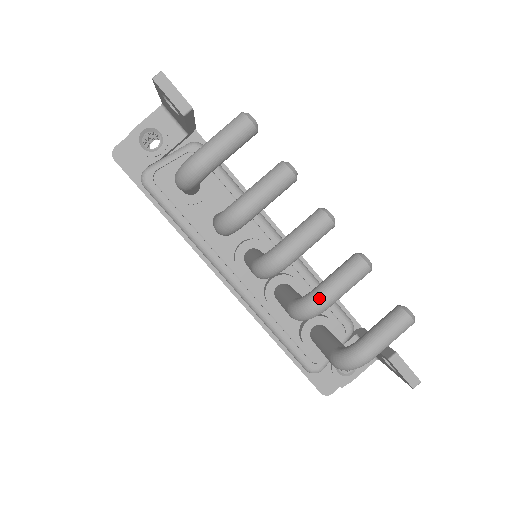
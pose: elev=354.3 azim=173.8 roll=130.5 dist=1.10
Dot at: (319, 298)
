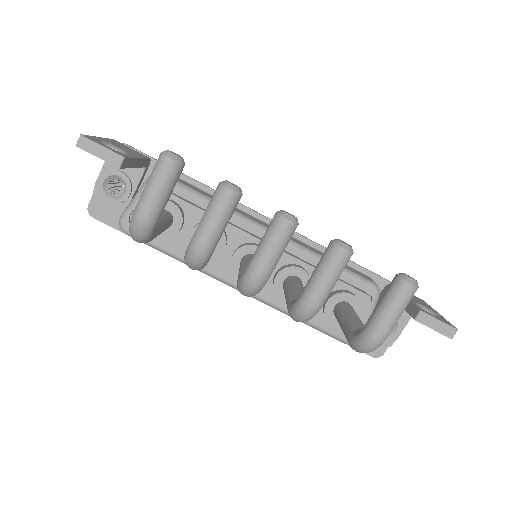
Dot at: (309, 300)
